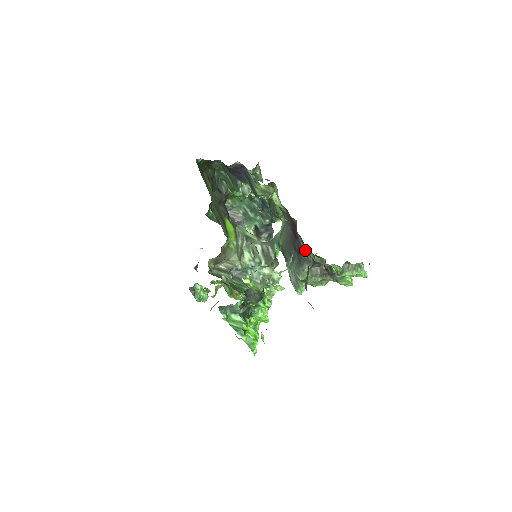
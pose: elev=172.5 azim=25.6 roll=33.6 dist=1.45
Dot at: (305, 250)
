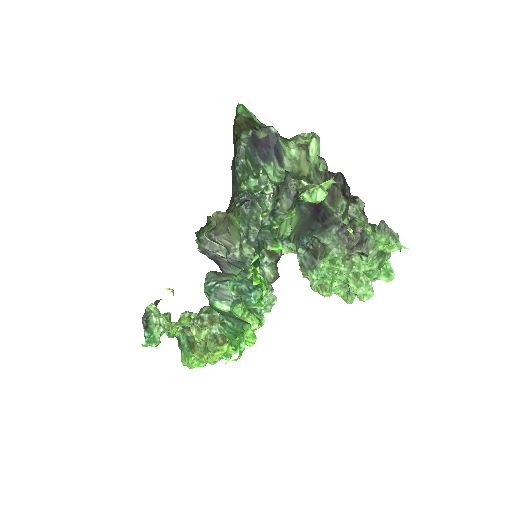
Dot at: (336, 207)
